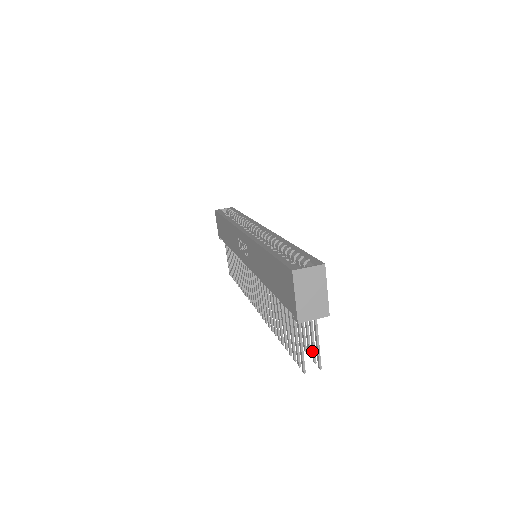
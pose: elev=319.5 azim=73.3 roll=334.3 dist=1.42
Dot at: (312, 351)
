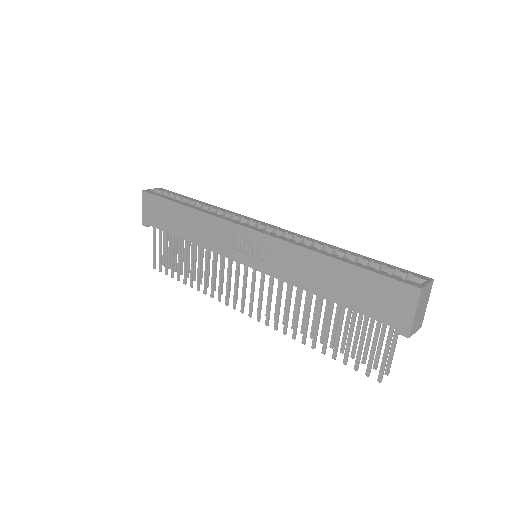
Dot at: (376, 358)
